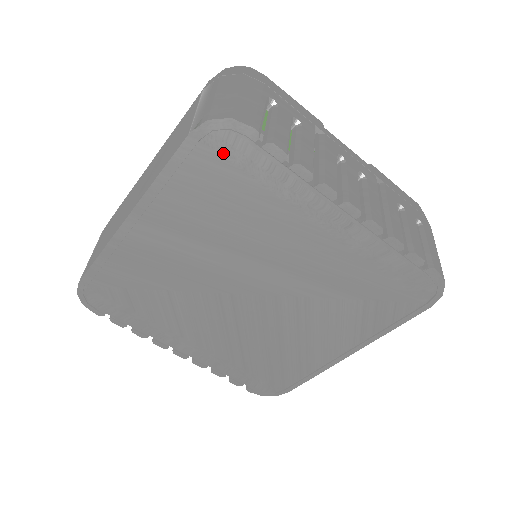
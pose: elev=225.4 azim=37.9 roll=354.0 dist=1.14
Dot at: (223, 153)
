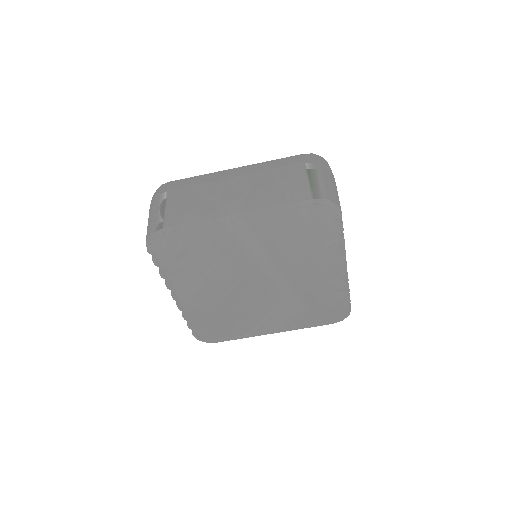
Dot at: (319, 215)
